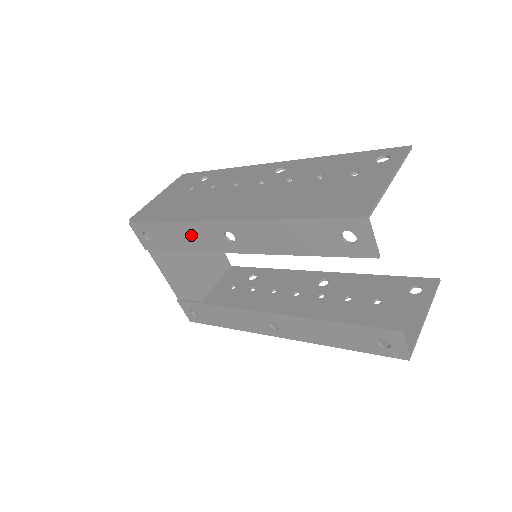
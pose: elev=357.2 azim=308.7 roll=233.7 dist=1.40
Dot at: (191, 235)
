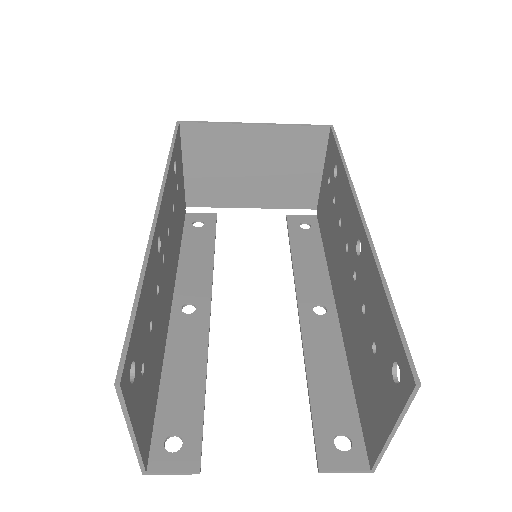
Dot at: (191, 271)
